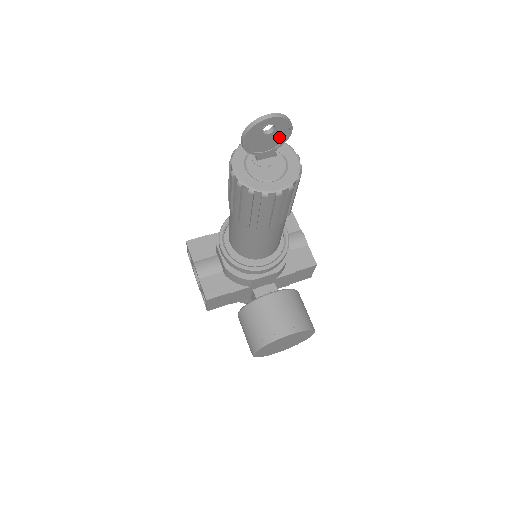
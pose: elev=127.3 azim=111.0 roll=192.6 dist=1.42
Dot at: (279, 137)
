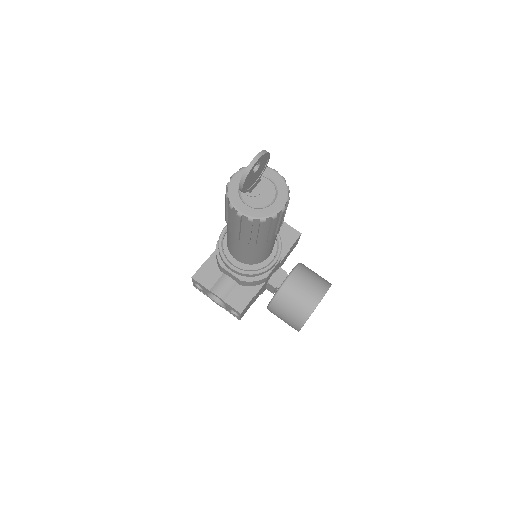
Dot at: (262, 167)
